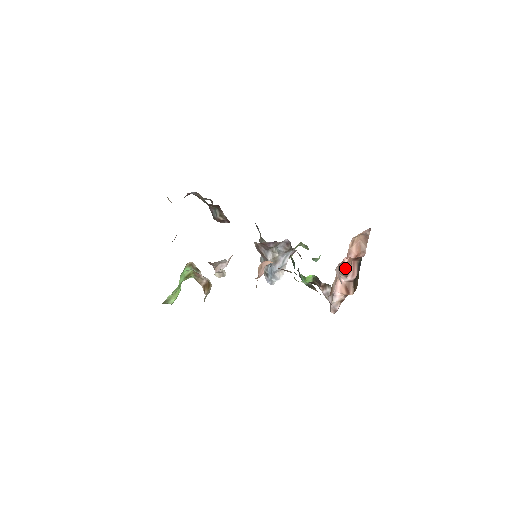
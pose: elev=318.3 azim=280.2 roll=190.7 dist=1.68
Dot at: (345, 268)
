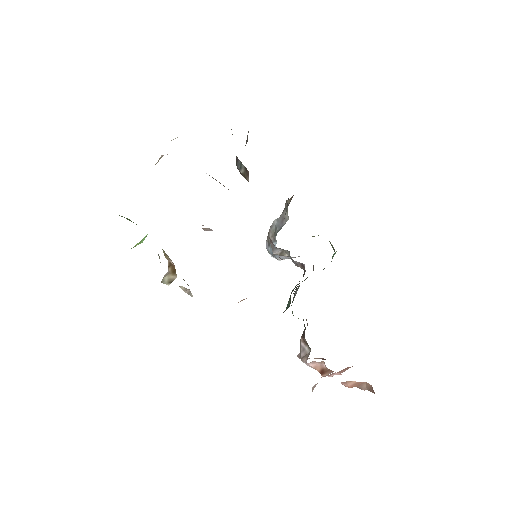
Dot at: (331, 375)
